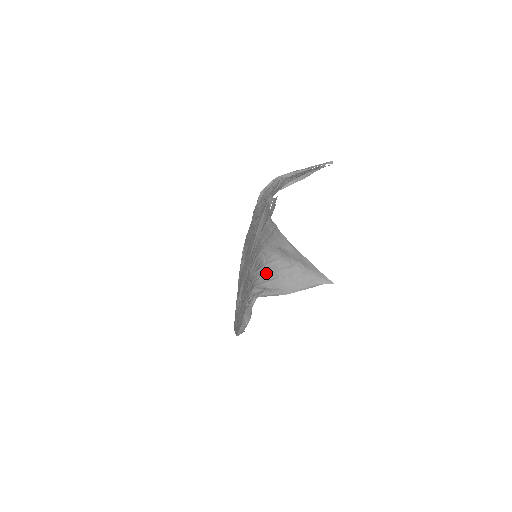
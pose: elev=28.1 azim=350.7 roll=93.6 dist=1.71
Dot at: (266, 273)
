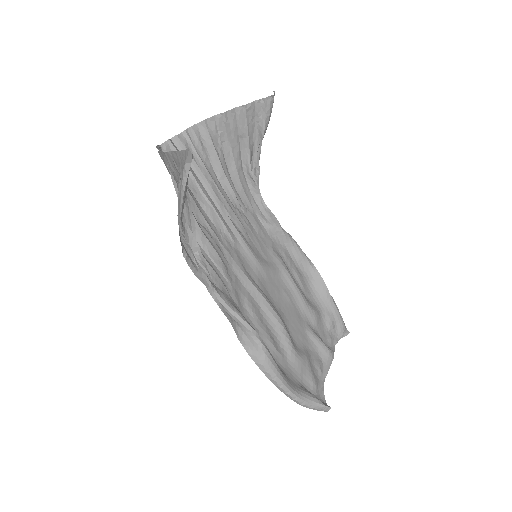
Dot at: occluded
